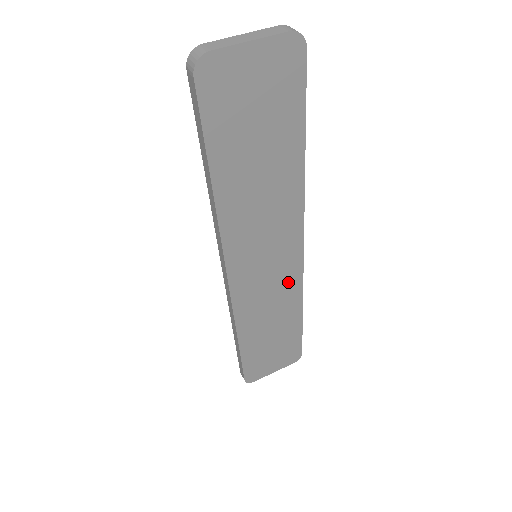
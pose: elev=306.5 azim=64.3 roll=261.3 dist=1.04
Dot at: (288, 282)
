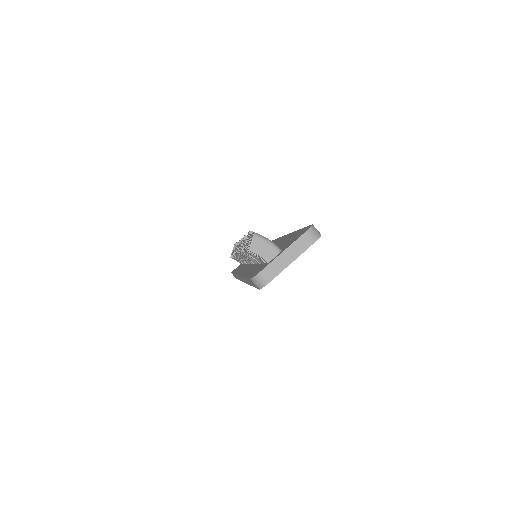
Dot at: occluded
